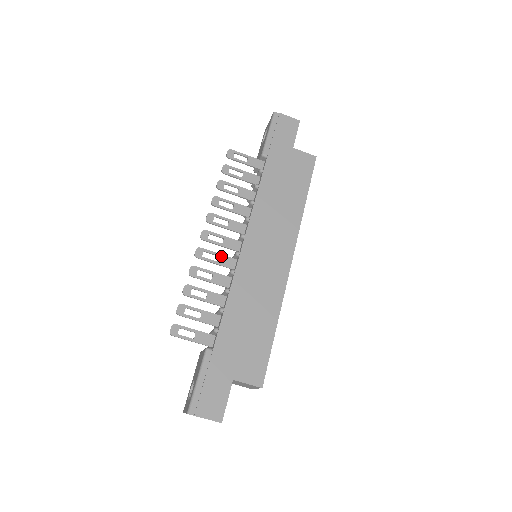
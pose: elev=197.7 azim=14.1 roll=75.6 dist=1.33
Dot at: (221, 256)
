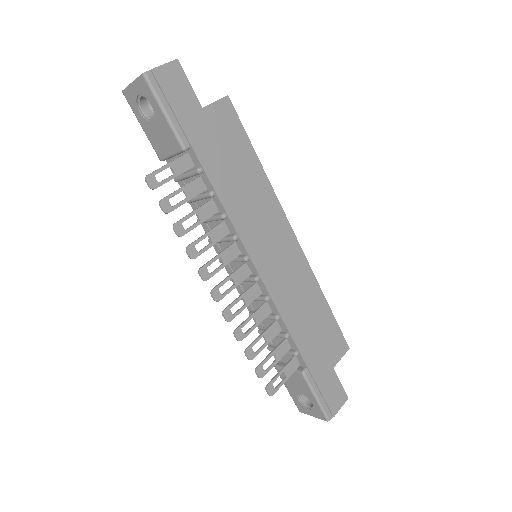
Dot at: (244, 295)
